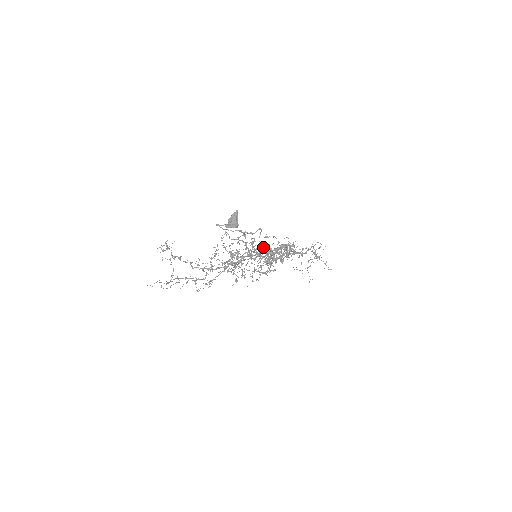
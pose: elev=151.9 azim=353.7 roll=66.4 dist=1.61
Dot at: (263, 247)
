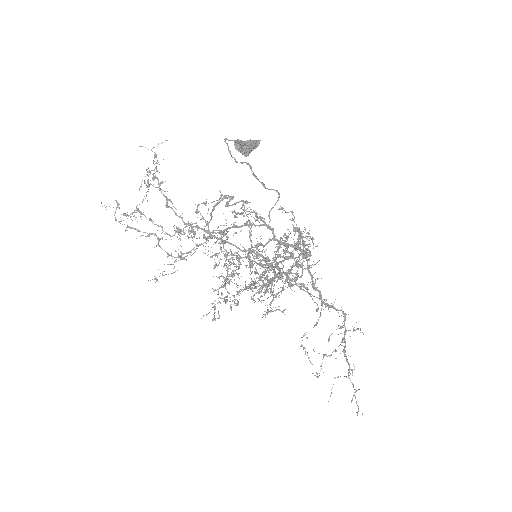
Dot at: (270, 226)
